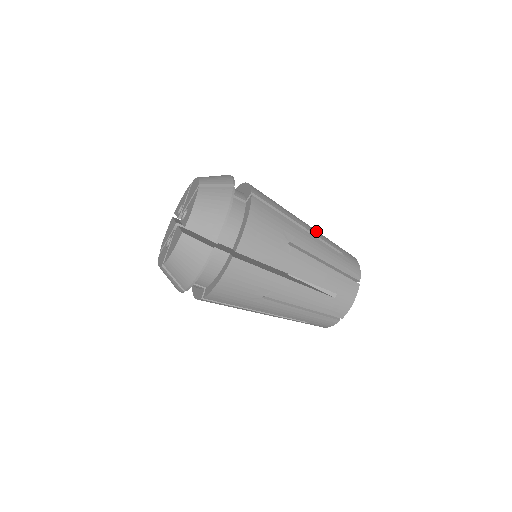
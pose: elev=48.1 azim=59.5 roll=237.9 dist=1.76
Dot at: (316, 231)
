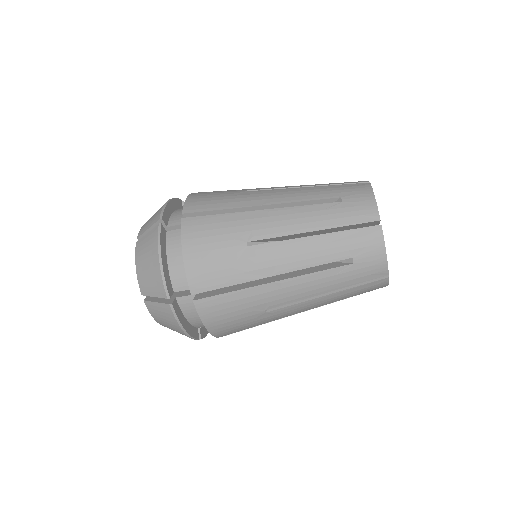
Dot at: occluded
